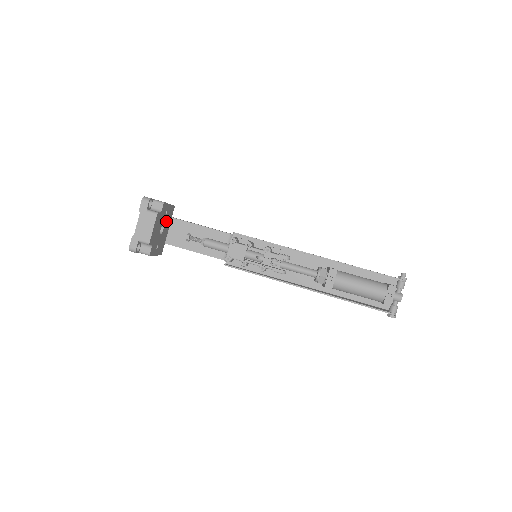
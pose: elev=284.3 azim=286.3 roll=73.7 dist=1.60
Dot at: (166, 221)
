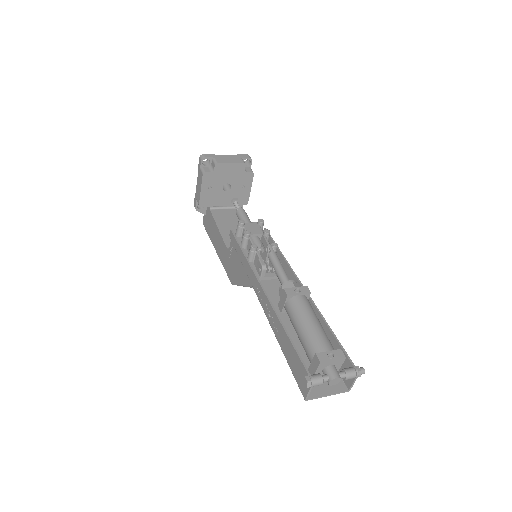
Dot at: (234, 193)
